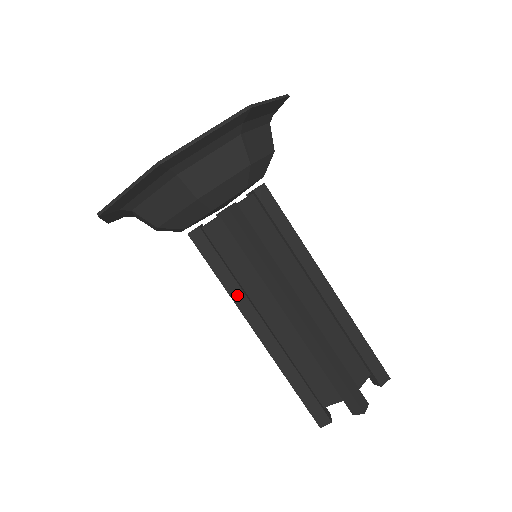
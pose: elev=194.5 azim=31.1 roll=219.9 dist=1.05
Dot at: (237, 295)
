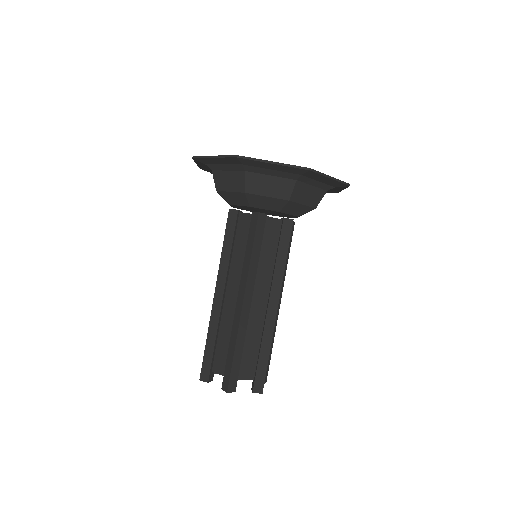
Dot at: (224, 264)
